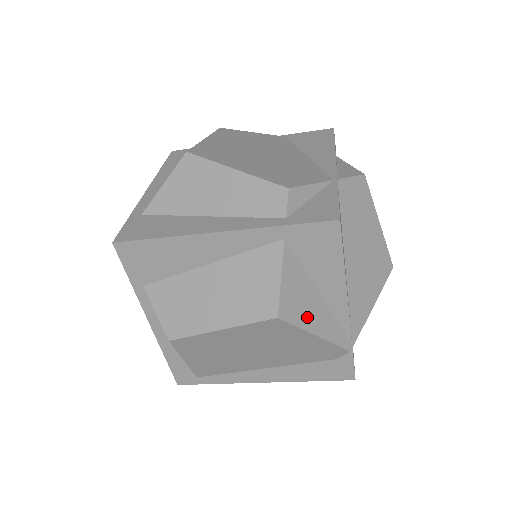
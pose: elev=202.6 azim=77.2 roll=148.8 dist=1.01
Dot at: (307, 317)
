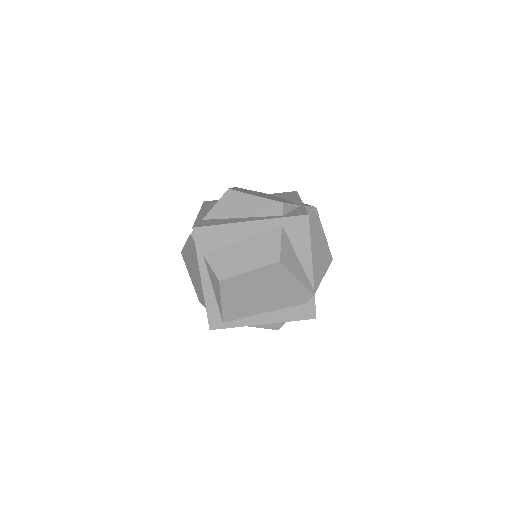
Dot at: (293, 267)
